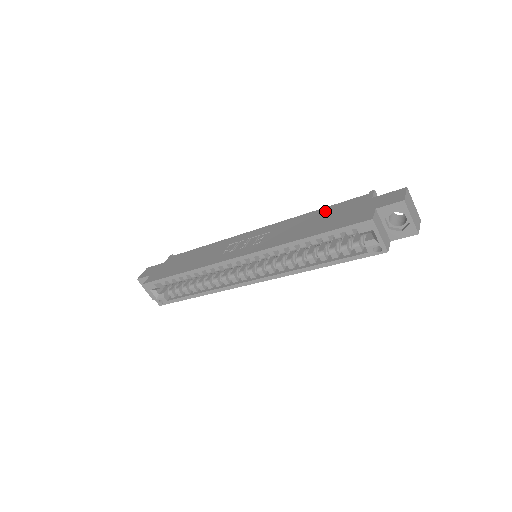
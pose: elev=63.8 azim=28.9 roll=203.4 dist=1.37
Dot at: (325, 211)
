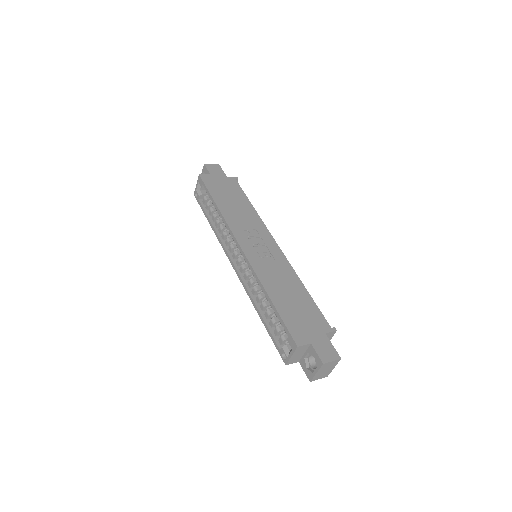
Dot at: (305, 298)
